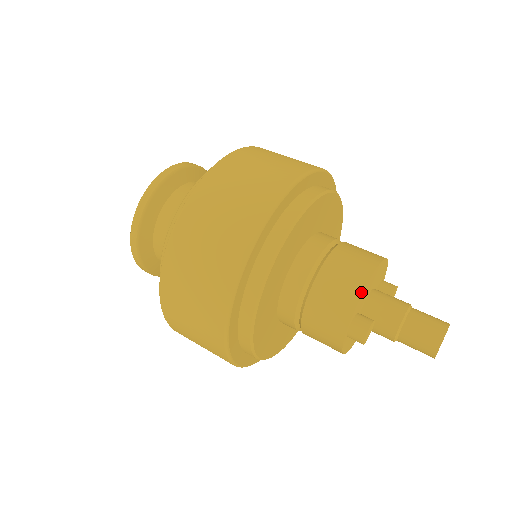
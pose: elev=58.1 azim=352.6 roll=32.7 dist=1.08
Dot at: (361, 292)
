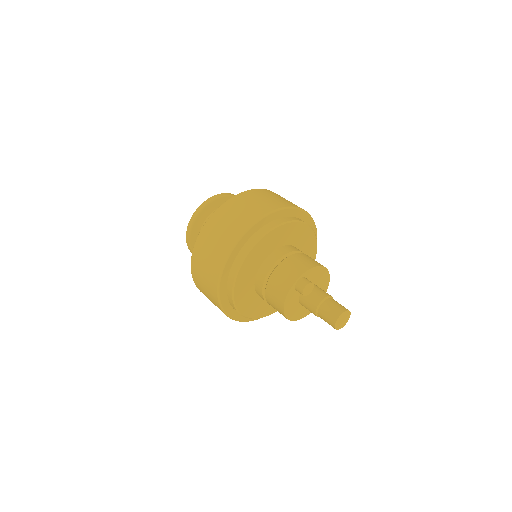
Dot at: (316, 266)
